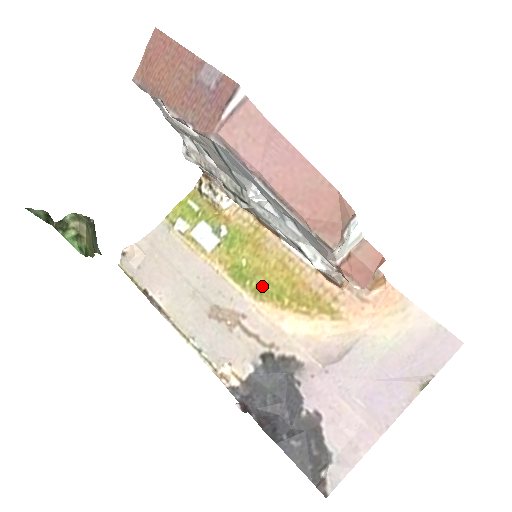
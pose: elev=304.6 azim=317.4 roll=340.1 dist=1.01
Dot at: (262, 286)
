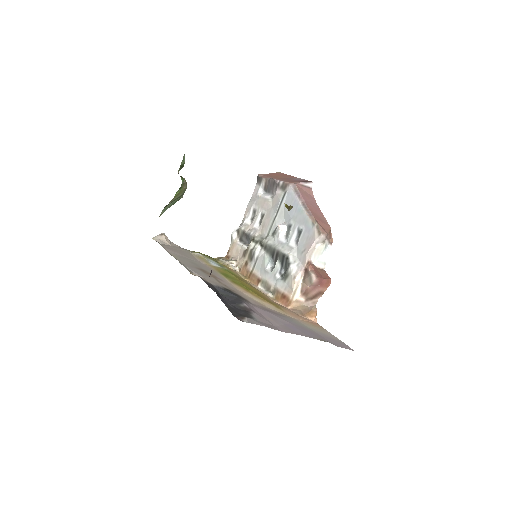
Dot at: (239, 283)
